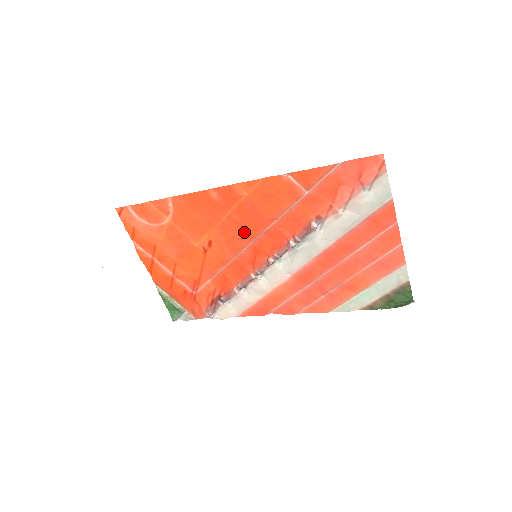
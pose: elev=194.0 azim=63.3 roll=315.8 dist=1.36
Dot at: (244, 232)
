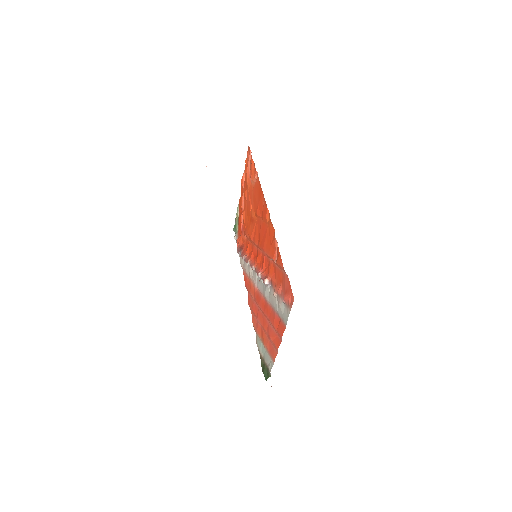
Dot at: (259, 238)
